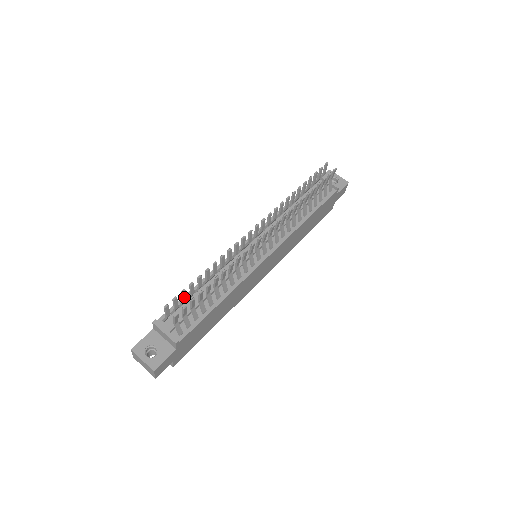
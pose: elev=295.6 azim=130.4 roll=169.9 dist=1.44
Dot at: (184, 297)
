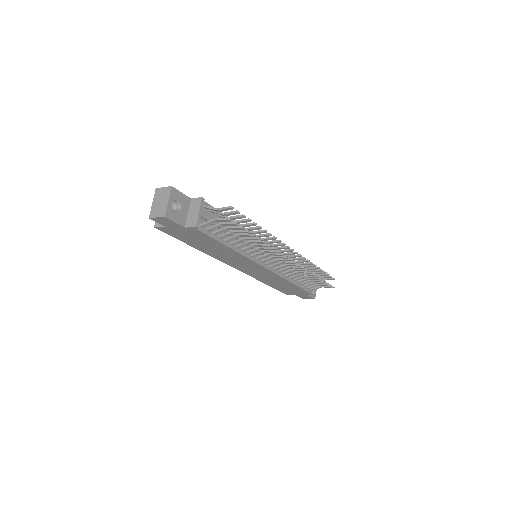
Dot at: (236, 218)
